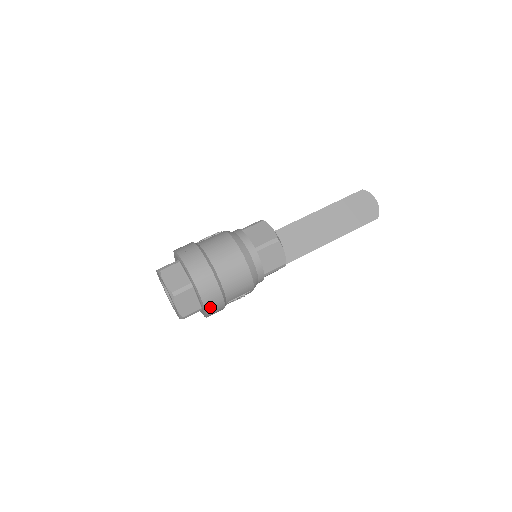
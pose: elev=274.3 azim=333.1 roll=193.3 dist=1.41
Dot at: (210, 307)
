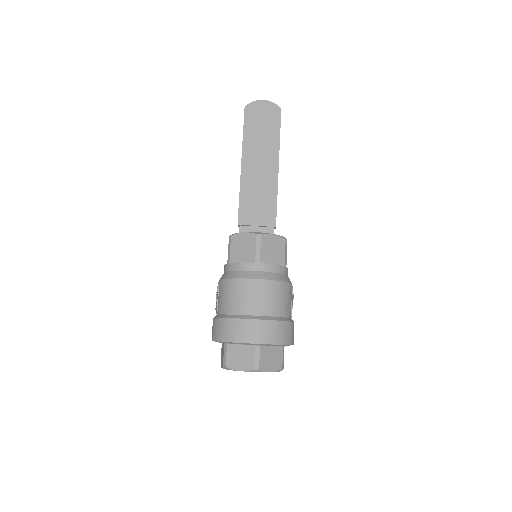
Dot at: (288, 339)
